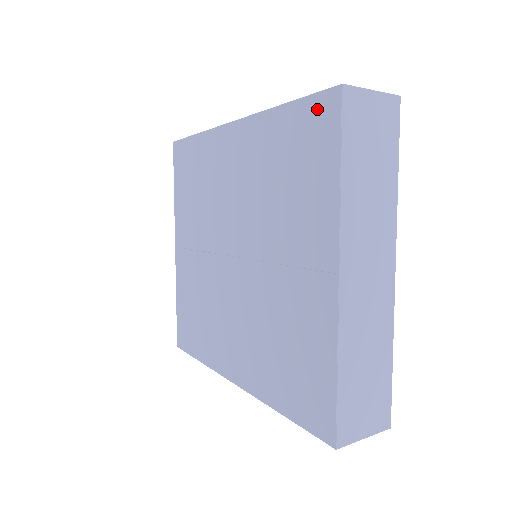
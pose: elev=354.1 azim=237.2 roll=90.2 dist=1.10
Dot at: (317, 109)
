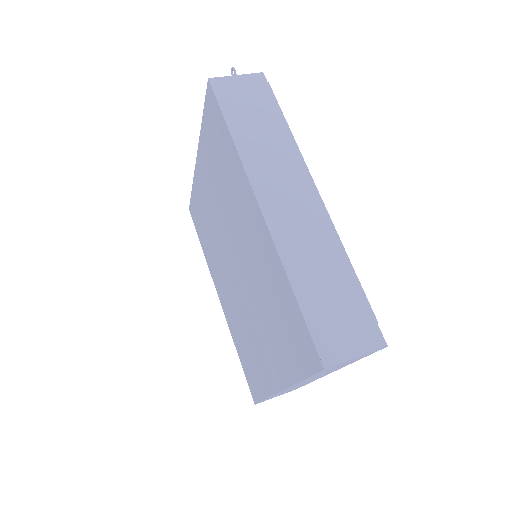
Dot at: (307, 342)
